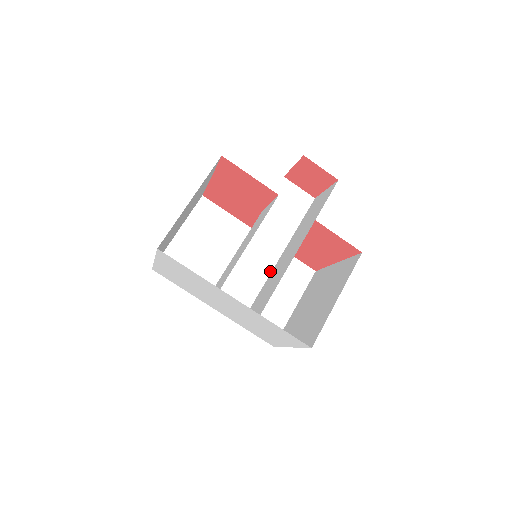
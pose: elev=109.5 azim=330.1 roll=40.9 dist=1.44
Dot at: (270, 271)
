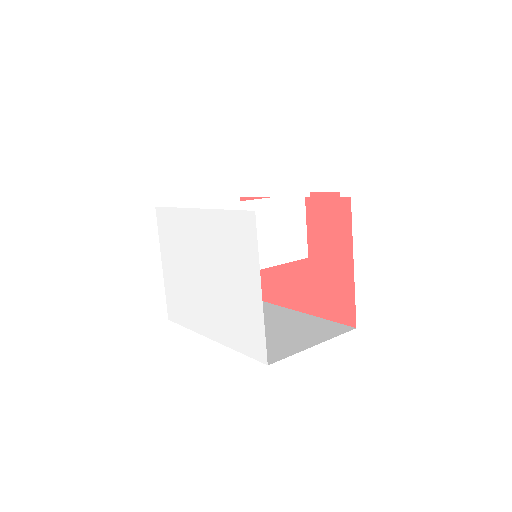
Dot at: occluded
